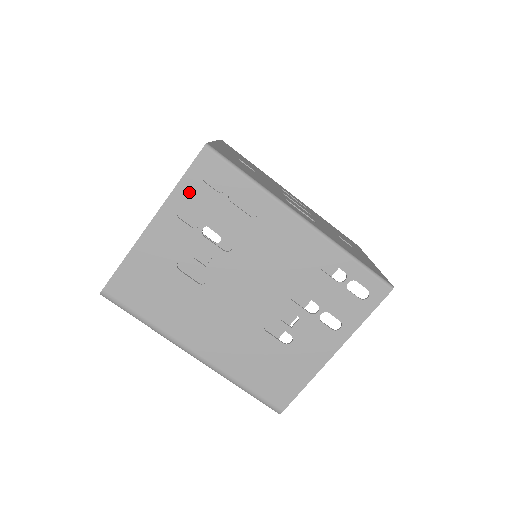
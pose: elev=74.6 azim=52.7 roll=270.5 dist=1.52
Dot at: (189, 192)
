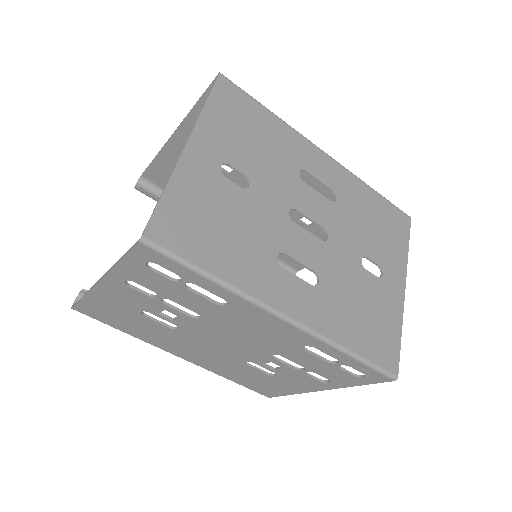
Dot at: (134, 272)
